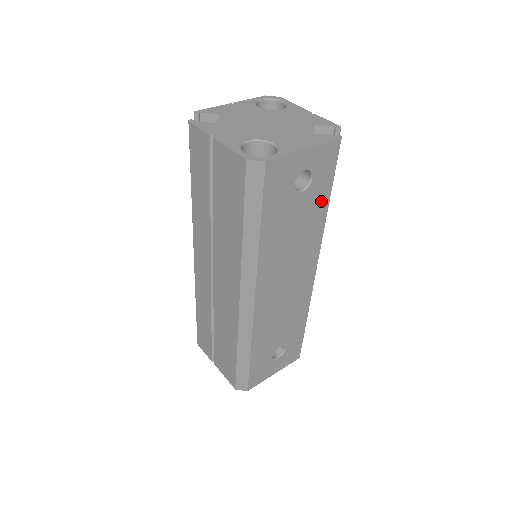
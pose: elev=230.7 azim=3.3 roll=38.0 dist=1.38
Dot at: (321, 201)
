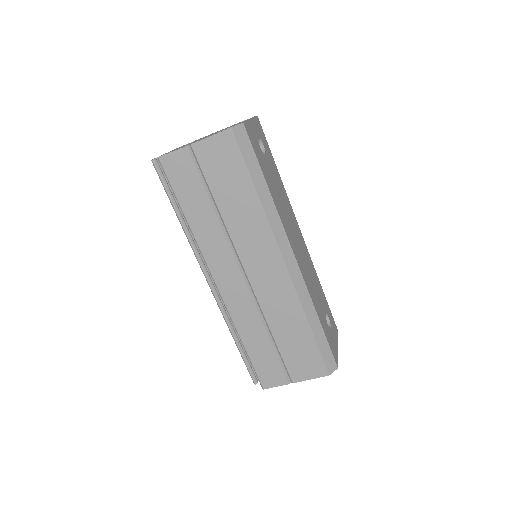
Dot at: (274, 166)
